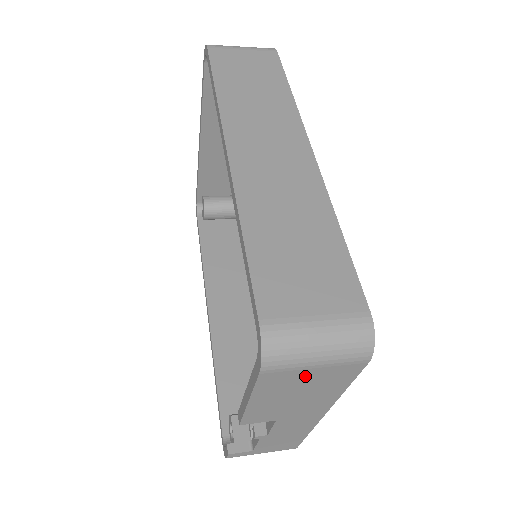
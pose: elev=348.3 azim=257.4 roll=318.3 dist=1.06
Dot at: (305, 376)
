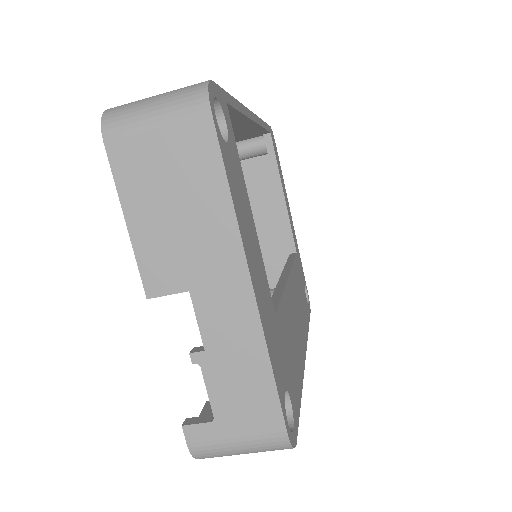
Dot at: (156, 150)
